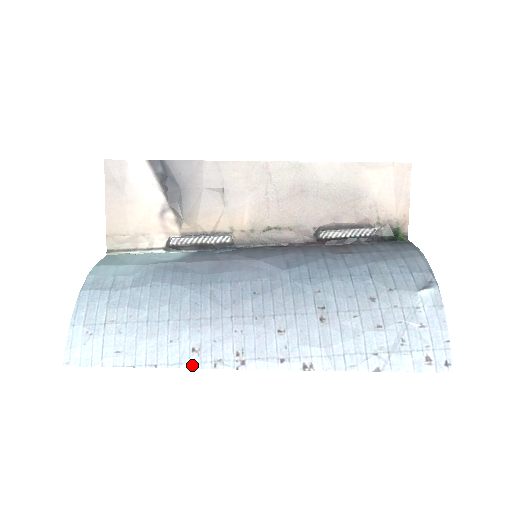
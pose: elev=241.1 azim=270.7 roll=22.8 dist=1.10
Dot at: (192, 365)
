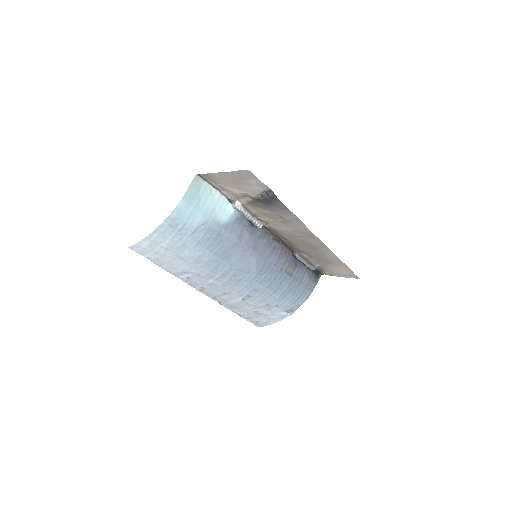
Dot at: (182, 279)
